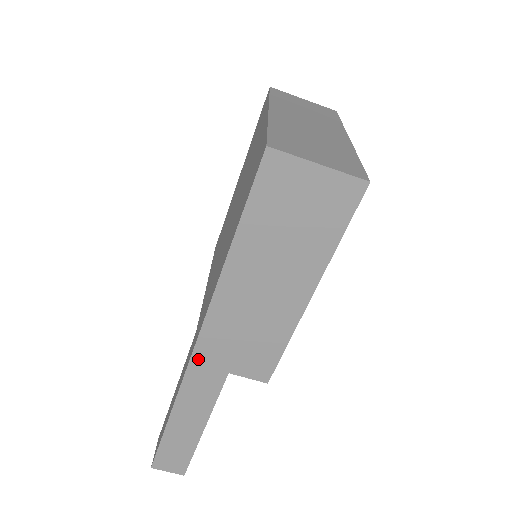
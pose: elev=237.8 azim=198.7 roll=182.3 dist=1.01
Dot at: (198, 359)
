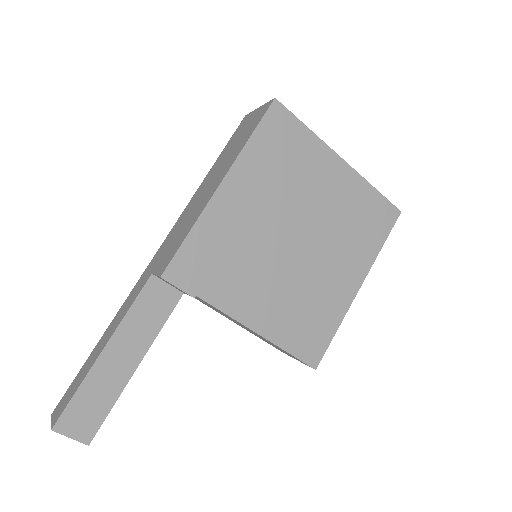
Dot at: (150, 265)
